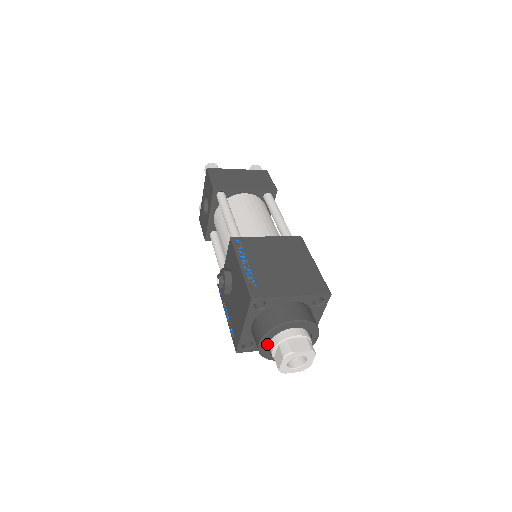
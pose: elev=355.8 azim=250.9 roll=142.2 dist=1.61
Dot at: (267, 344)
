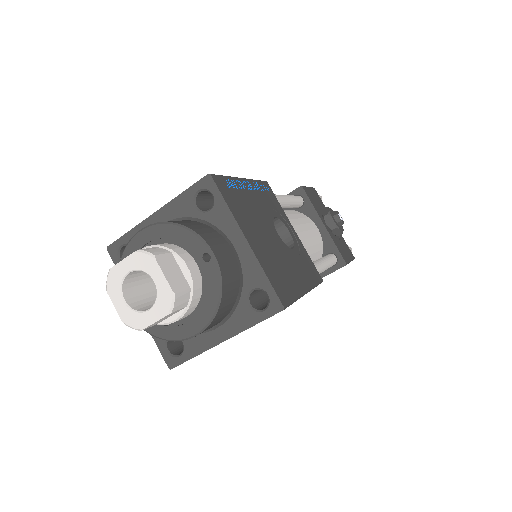
Dot at: occluded
